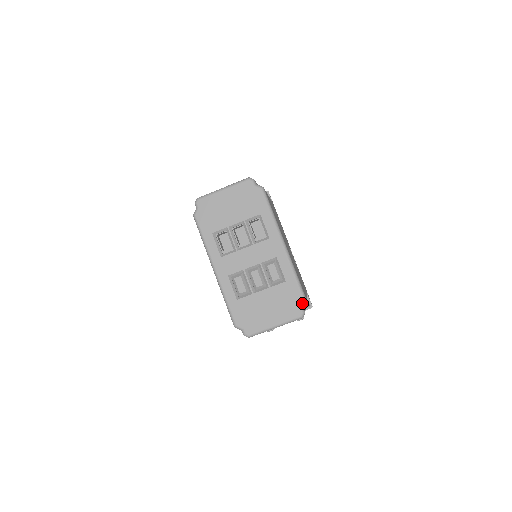
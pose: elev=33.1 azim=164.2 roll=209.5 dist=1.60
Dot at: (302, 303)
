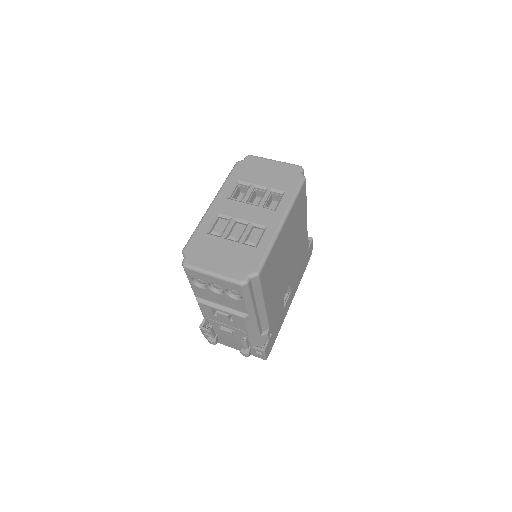
Dot at: (253, 273)
